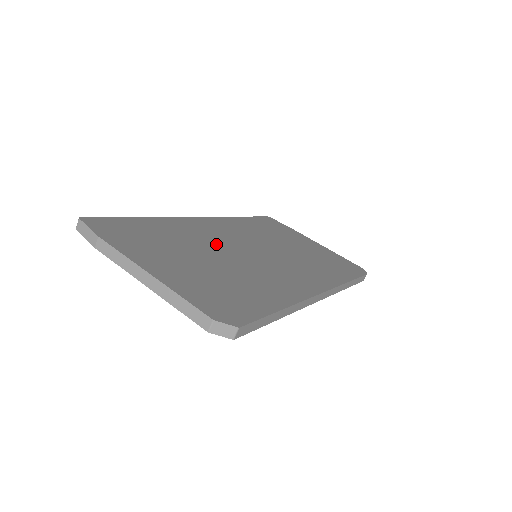
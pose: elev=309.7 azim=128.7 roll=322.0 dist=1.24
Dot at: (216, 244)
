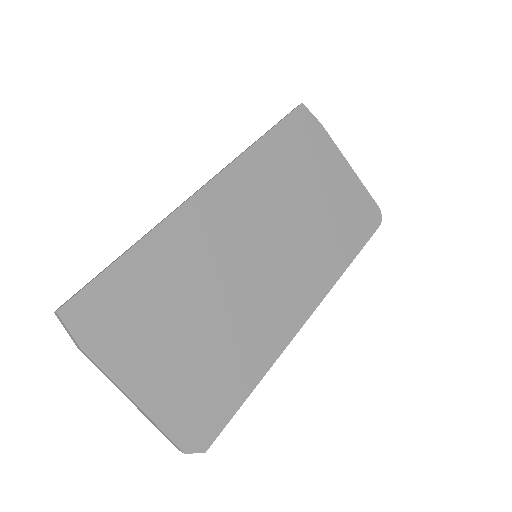
Dot at: (211, 270)
